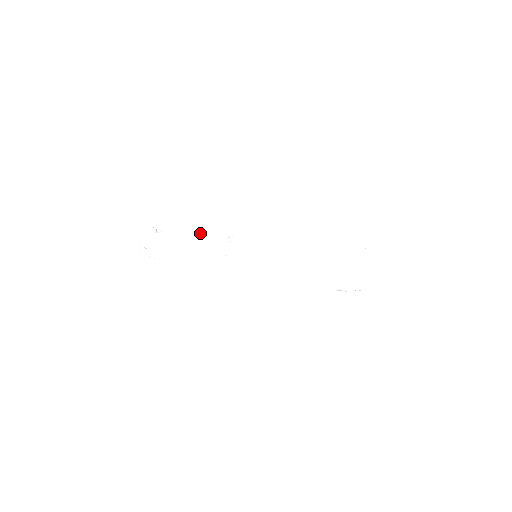
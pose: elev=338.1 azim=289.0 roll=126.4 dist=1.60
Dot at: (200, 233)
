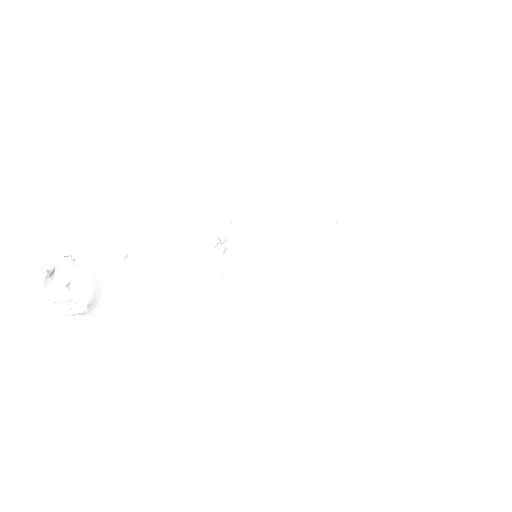
Dot at: (165, 242)
